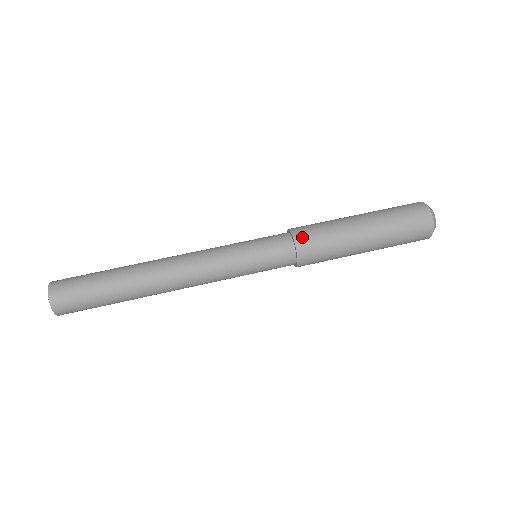
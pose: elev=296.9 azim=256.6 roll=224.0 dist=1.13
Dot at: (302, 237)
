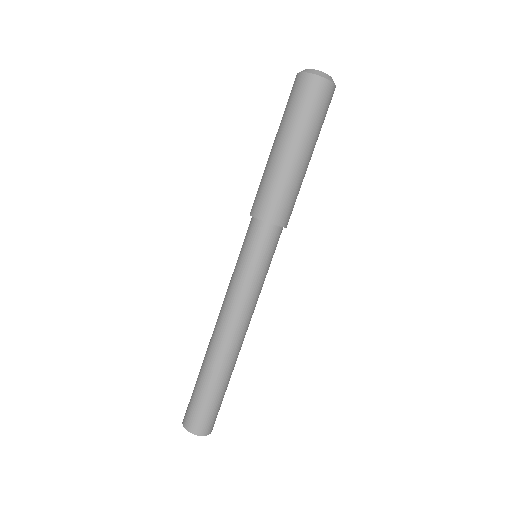
Dot at: (280, 217)
